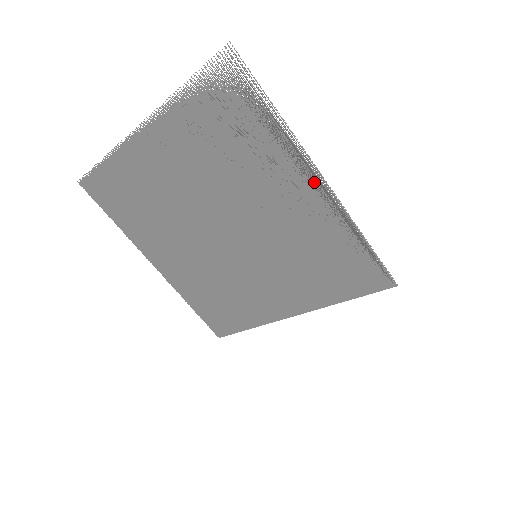
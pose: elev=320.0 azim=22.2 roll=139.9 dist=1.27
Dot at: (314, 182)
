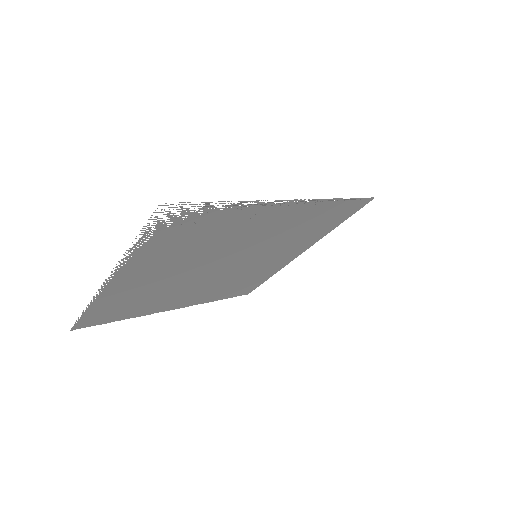
Dot at: (285, 206)
